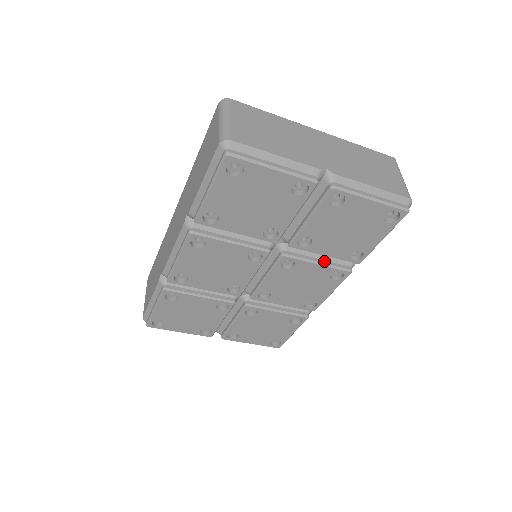
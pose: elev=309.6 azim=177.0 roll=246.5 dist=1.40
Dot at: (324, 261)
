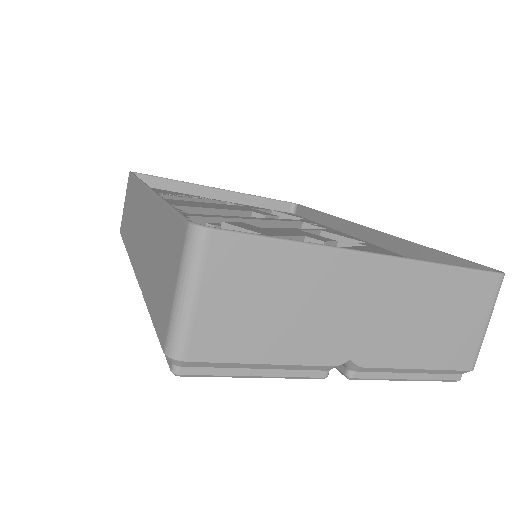
Dot at: occluded
